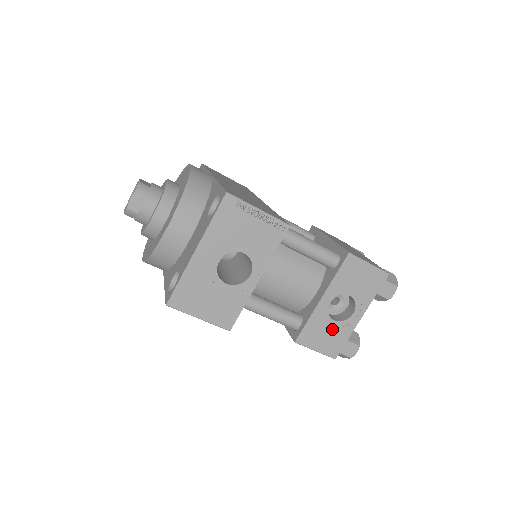
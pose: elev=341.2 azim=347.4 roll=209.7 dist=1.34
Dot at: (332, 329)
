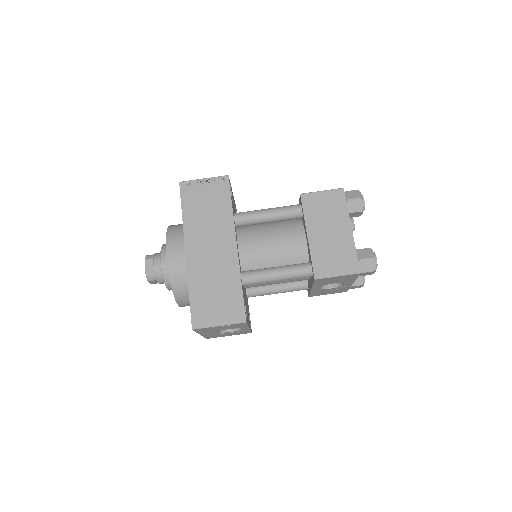
Dot at: (332, 290)
